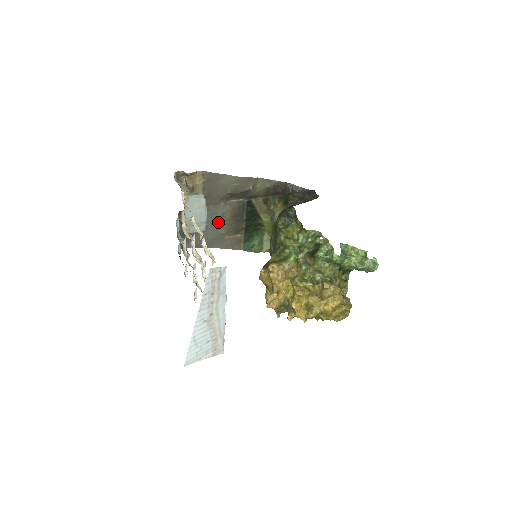
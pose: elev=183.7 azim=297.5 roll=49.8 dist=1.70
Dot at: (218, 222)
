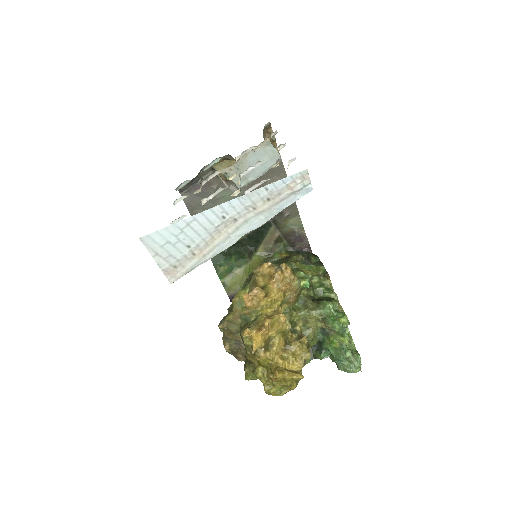
Dot at: occluded
